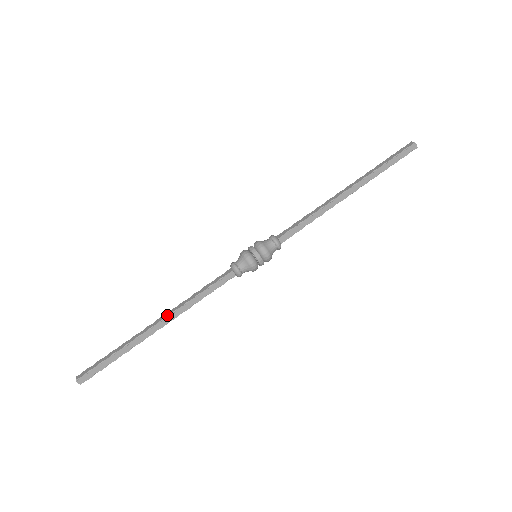
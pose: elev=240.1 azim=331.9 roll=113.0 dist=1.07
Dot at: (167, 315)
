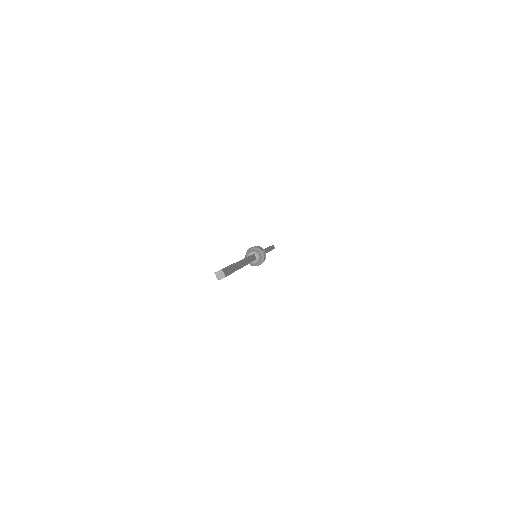
Dot at: (242, 259)
